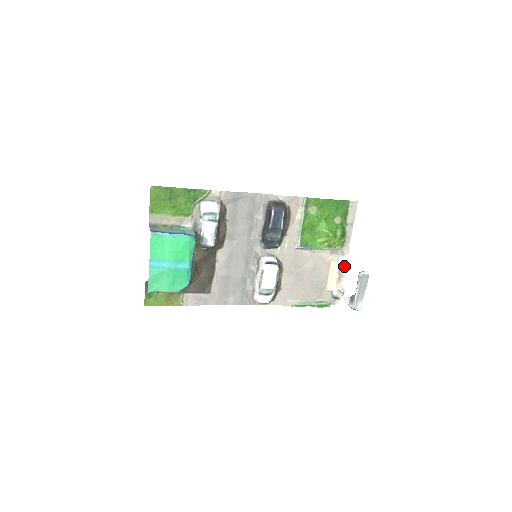
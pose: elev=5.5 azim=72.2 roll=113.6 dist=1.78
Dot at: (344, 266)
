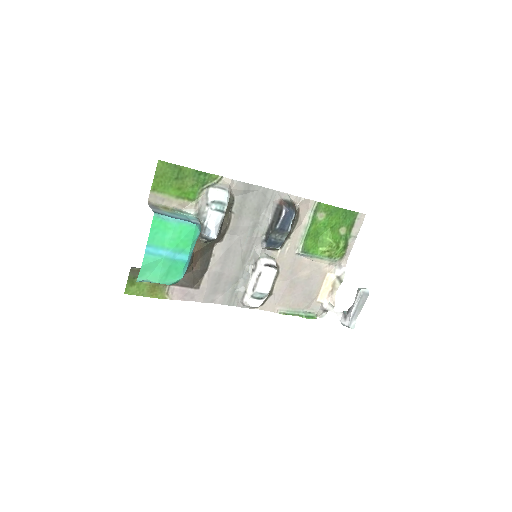
Dot at: (339, 279)
